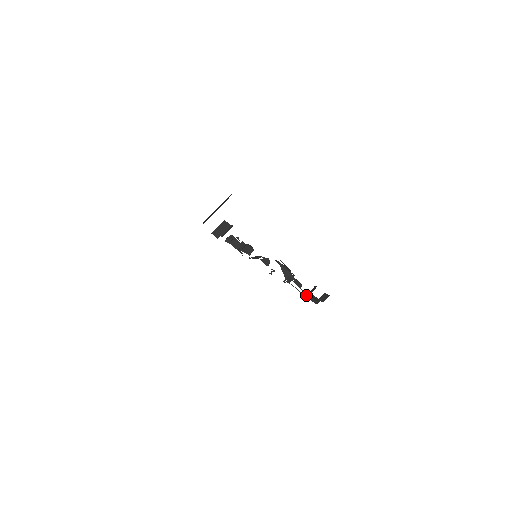
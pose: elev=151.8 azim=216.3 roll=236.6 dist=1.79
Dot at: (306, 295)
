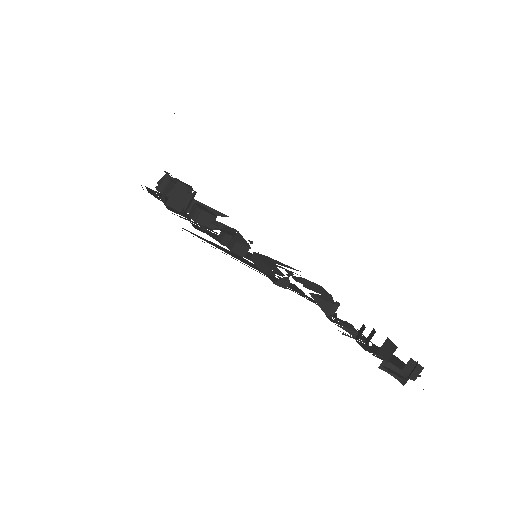
Dot at: (379, 366)
